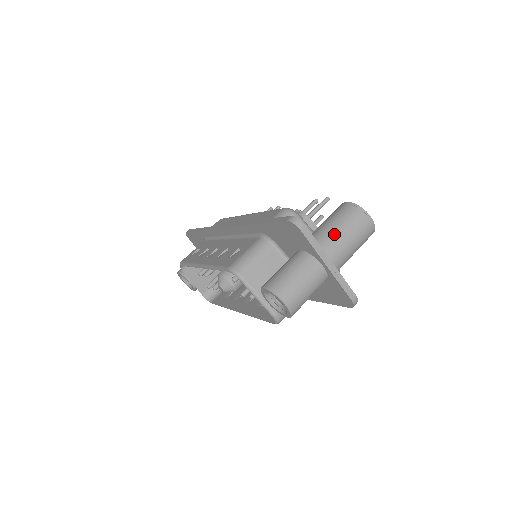
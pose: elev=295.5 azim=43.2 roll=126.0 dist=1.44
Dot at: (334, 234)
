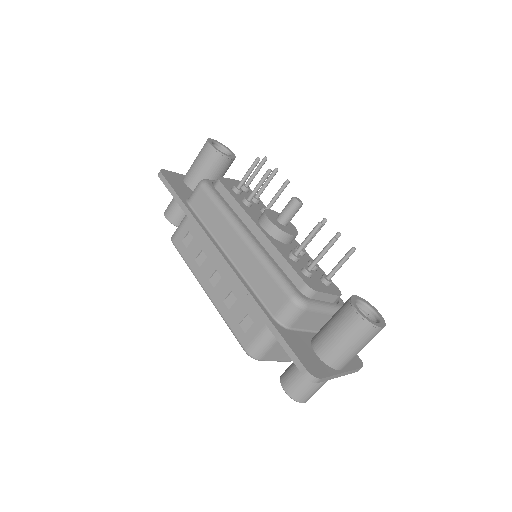
Dot at: (346, 353)
